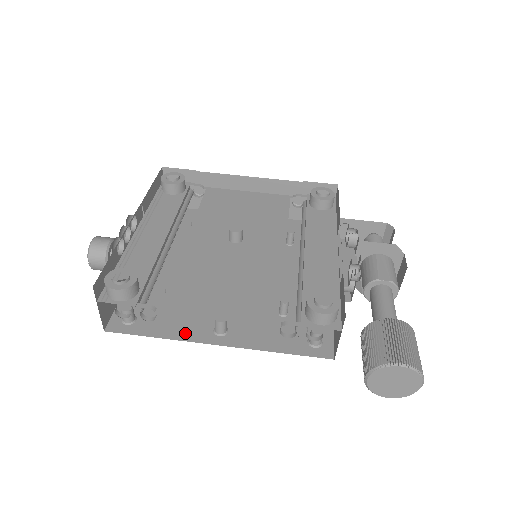
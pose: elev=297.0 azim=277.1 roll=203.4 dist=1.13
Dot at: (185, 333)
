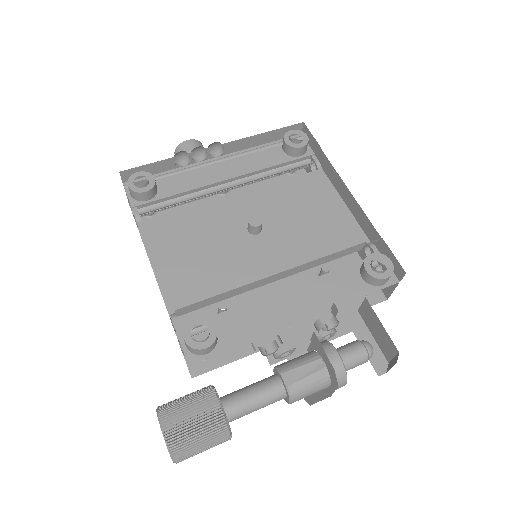
Dot at: occluded
